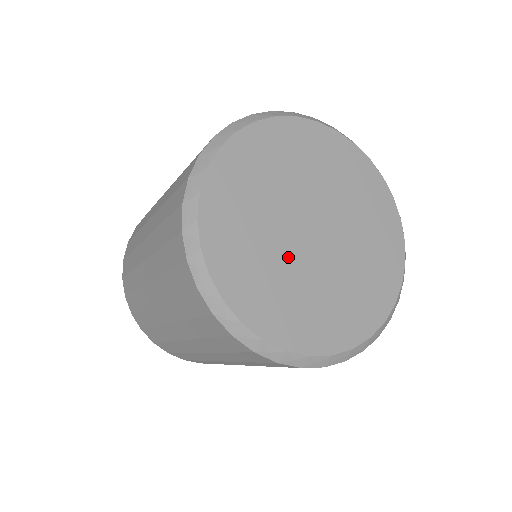
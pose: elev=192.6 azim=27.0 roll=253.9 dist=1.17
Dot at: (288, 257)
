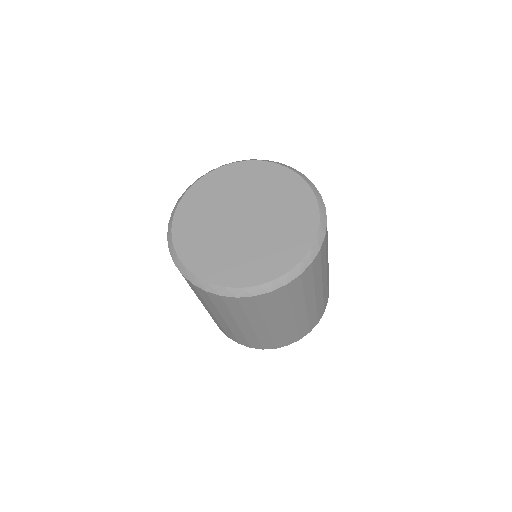
Dot at: (219, 225)
